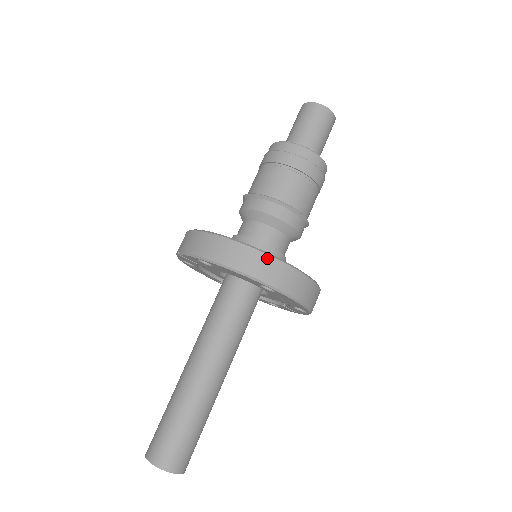
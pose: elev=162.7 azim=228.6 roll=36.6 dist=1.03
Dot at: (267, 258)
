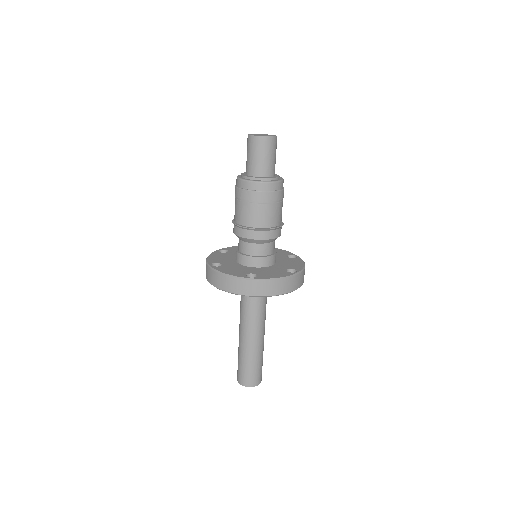
Dot at: (291, 279)
